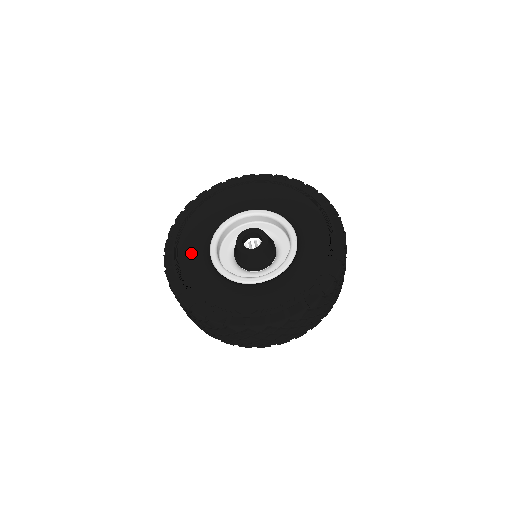
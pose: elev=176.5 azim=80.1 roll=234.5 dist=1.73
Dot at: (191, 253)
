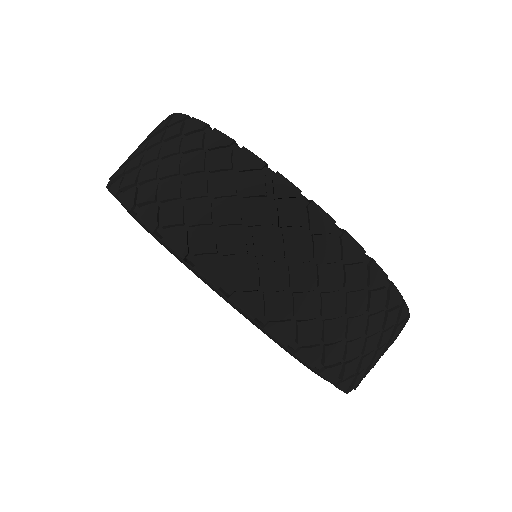
Dot at: occluded
